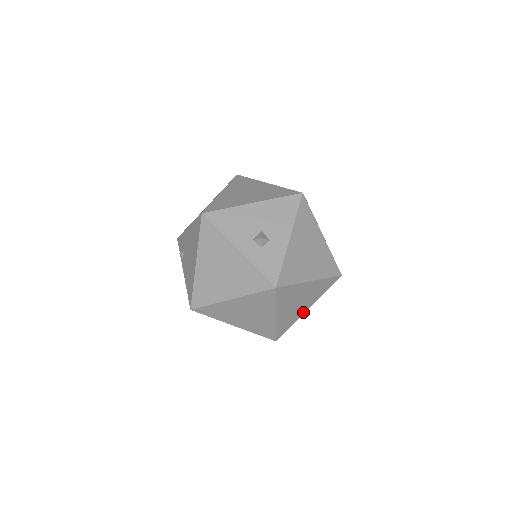
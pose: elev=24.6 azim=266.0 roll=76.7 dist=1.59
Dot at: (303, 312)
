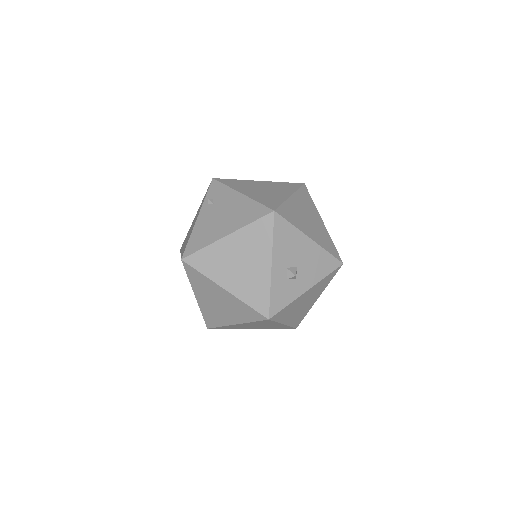
Dot at: (247, 328)
